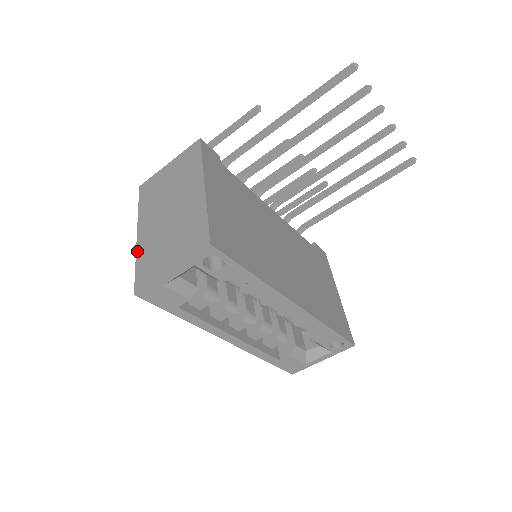
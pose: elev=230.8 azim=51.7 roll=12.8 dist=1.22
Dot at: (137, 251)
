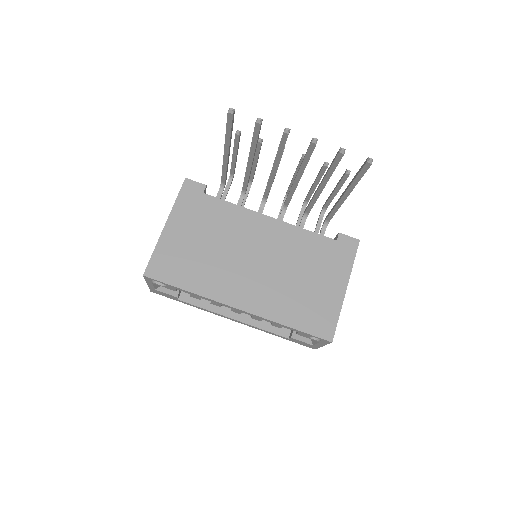
Dot at: occluded
